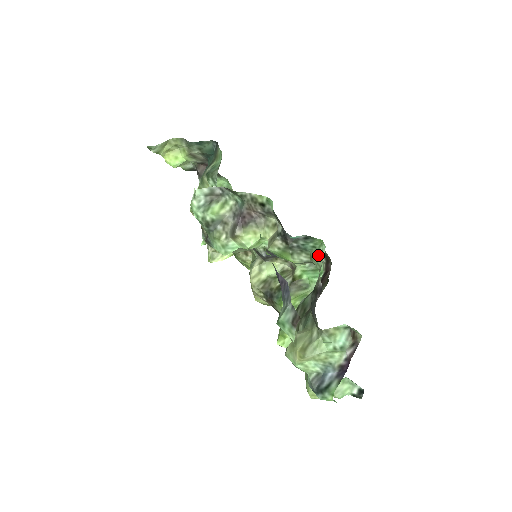
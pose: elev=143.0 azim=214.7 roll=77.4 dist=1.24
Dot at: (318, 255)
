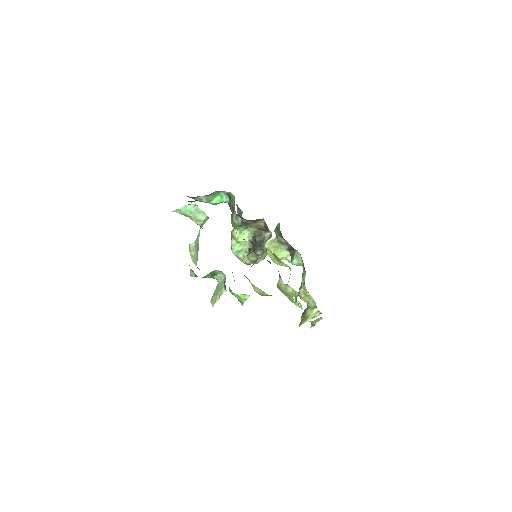
Dot at: occluded
